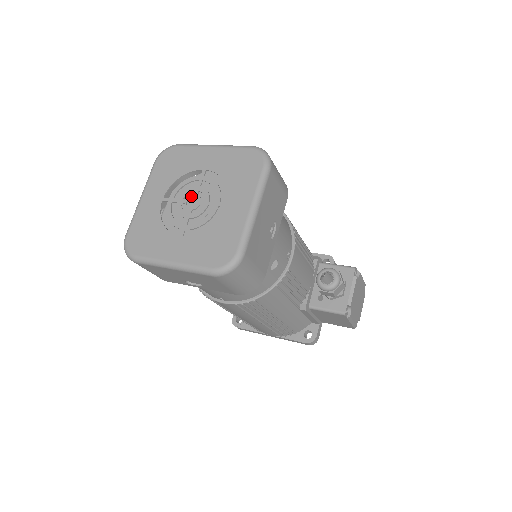
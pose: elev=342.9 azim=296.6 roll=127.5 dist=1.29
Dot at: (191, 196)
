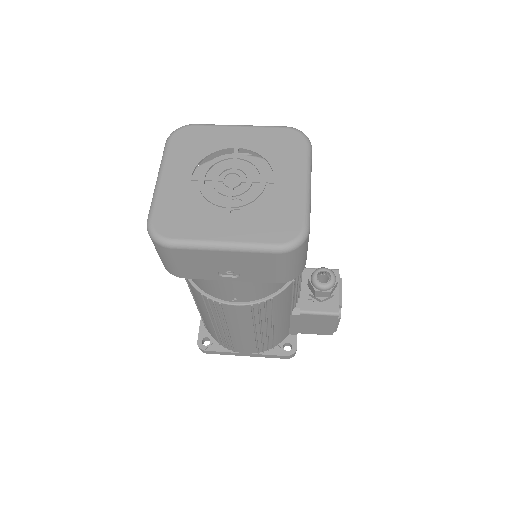
Dot at: (228, 174)
